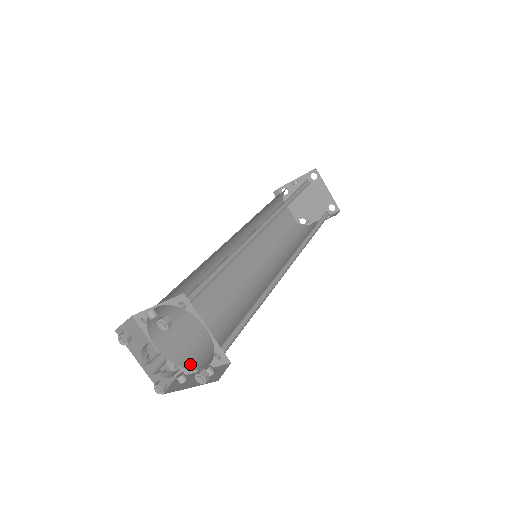
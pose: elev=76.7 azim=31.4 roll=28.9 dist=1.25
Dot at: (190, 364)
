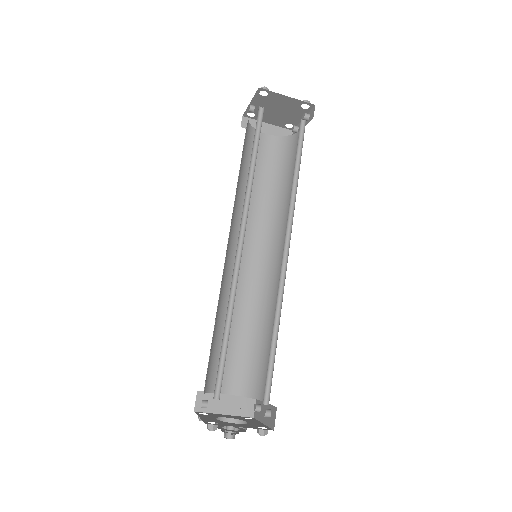
Dot at: (257, 394)
